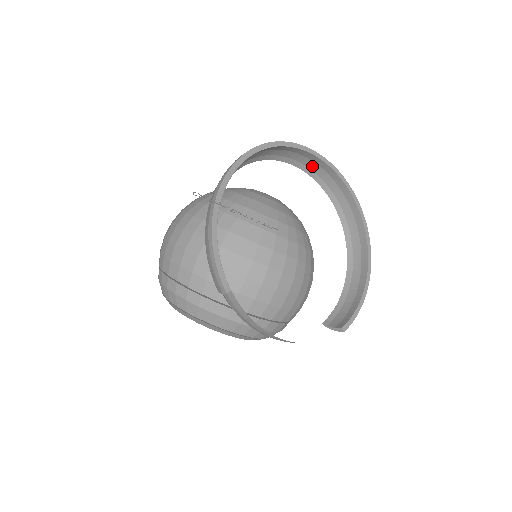
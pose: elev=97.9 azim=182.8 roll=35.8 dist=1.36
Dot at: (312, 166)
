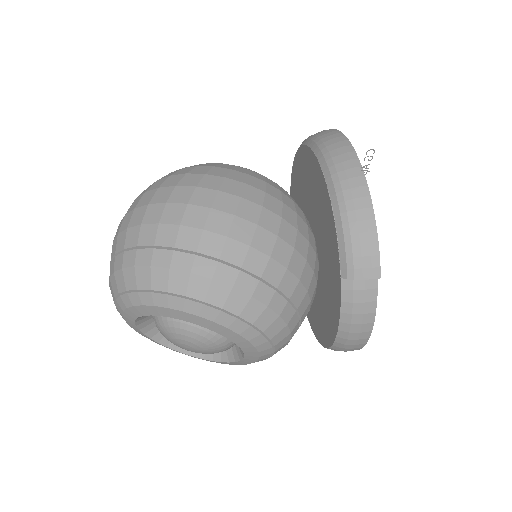
Dot at: occluded
